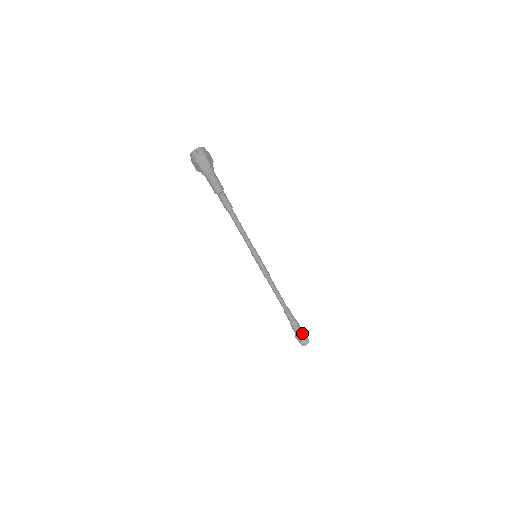
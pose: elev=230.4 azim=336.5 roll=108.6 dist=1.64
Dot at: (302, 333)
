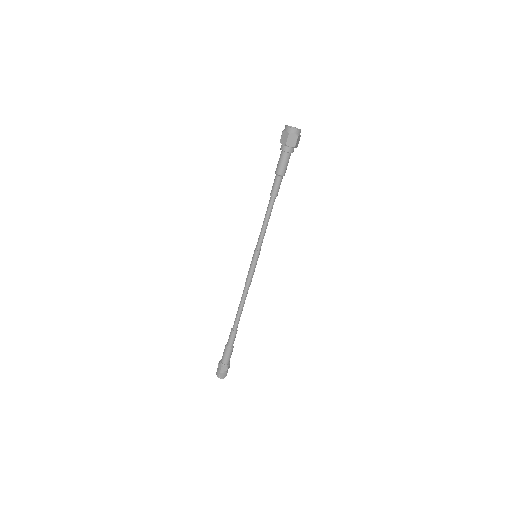
Dot at: (228, 363)
